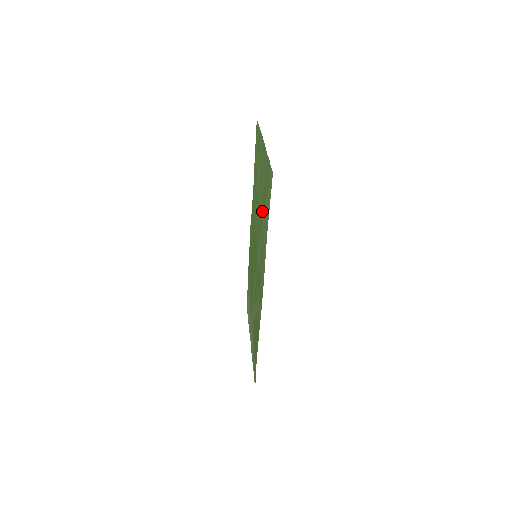
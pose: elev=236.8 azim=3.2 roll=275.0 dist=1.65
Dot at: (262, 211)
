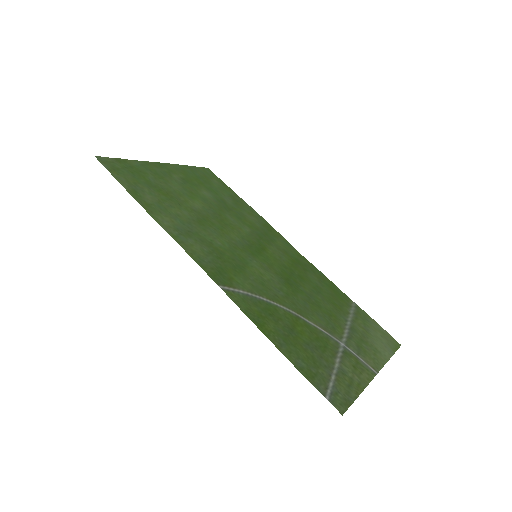
Dot at: (178, 203)
